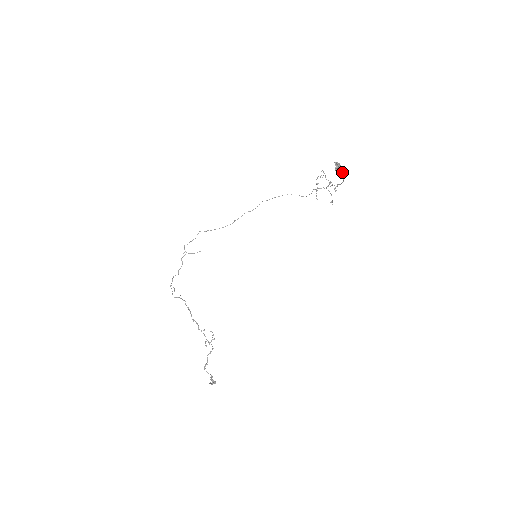
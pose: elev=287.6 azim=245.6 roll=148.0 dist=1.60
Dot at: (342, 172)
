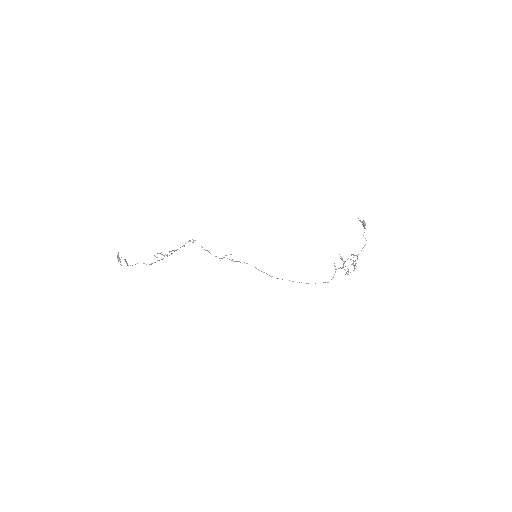
Dot at: occluded
